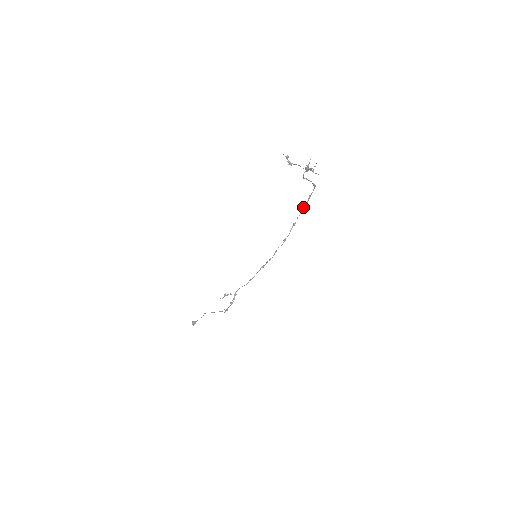
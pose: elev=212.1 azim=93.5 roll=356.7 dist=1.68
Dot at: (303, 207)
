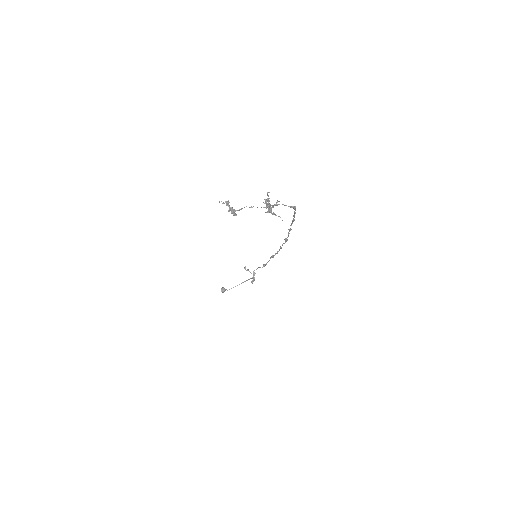
Dot at: occluded
